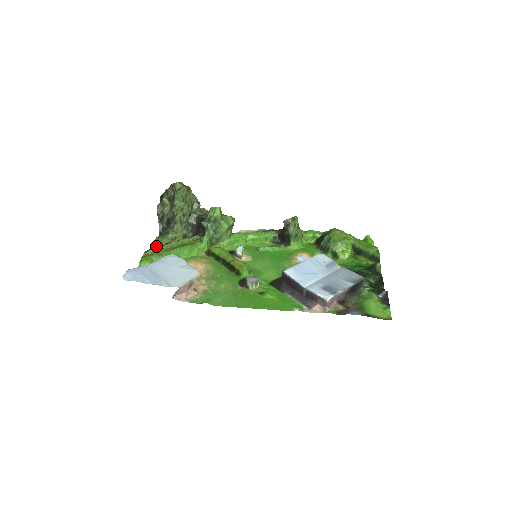
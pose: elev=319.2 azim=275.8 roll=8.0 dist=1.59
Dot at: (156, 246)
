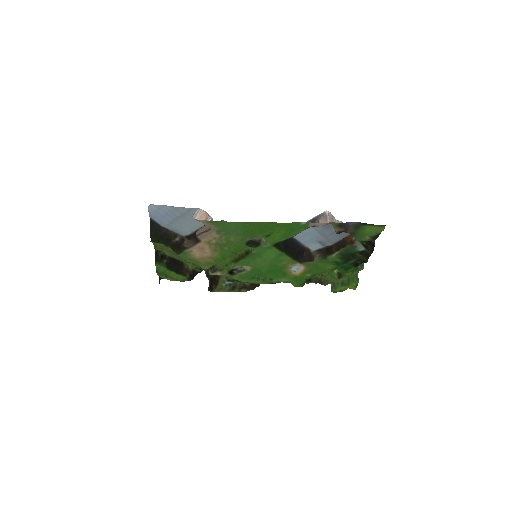
Dot at: (158, 274)
